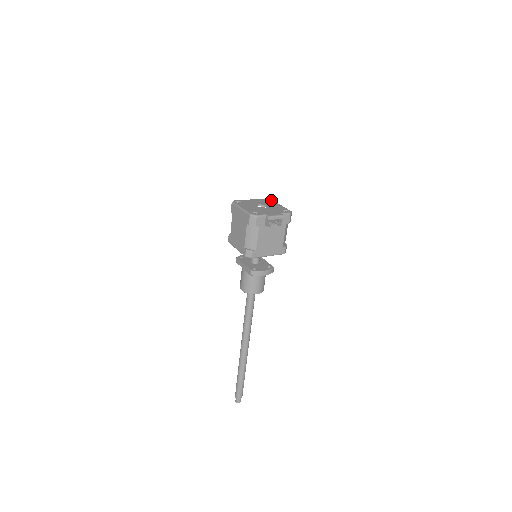
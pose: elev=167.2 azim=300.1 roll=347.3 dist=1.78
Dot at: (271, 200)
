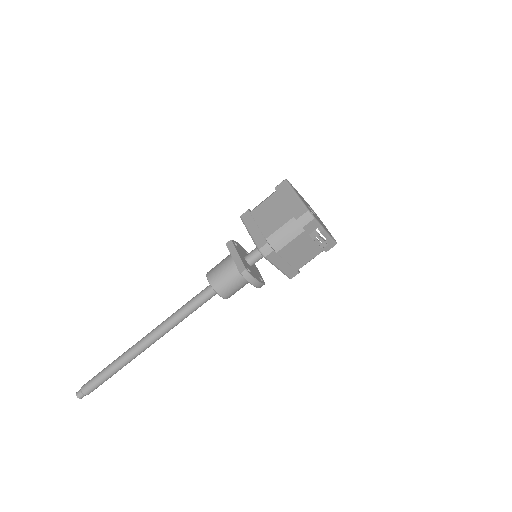
Dot at: occluded
